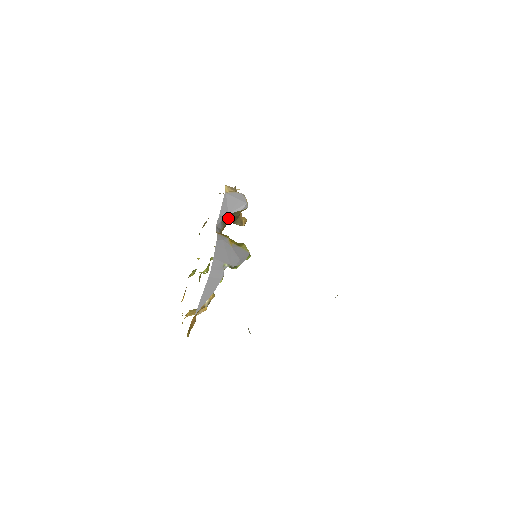
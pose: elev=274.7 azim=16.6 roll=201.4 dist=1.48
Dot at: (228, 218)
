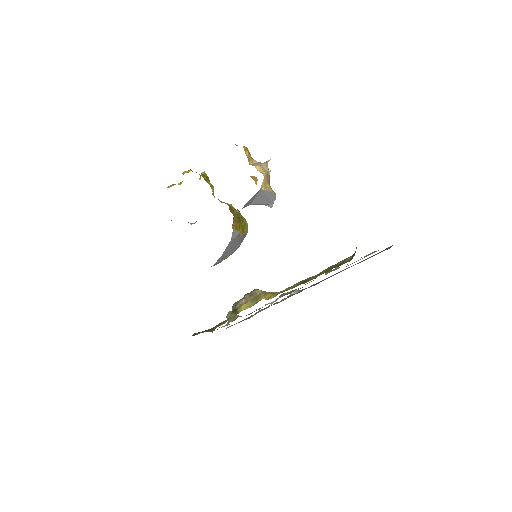
Dot at: occluded
